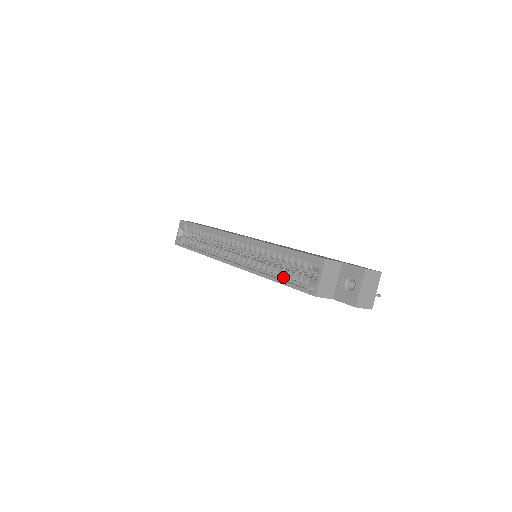
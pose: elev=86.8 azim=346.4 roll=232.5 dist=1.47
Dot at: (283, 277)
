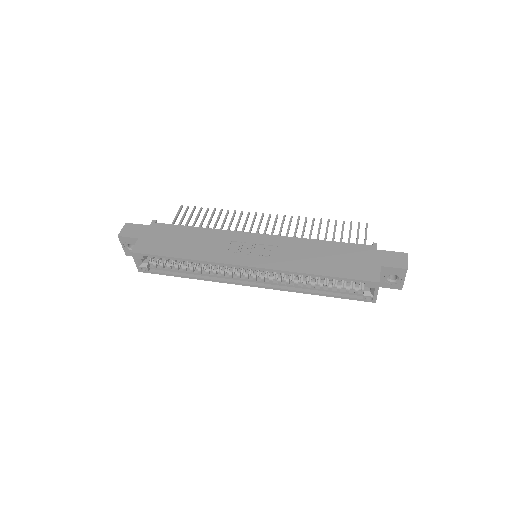
Dot at: (328, 290)
